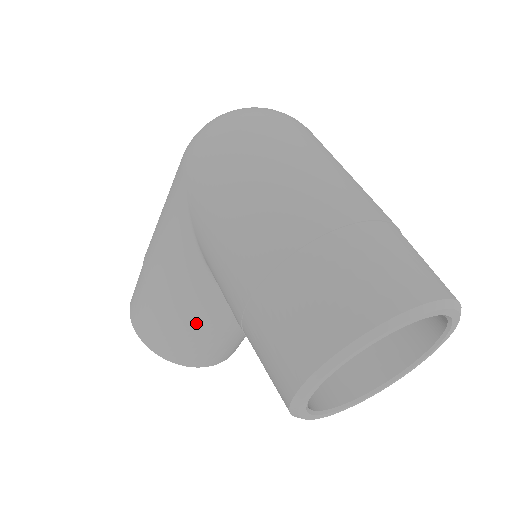
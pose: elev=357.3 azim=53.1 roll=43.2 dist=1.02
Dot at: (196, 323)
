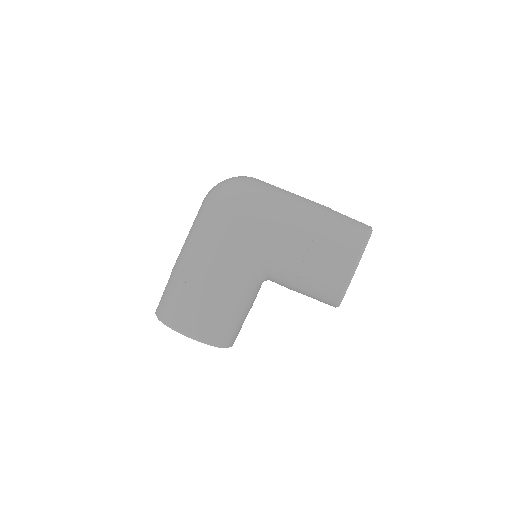
Dot at: (239, 303)
